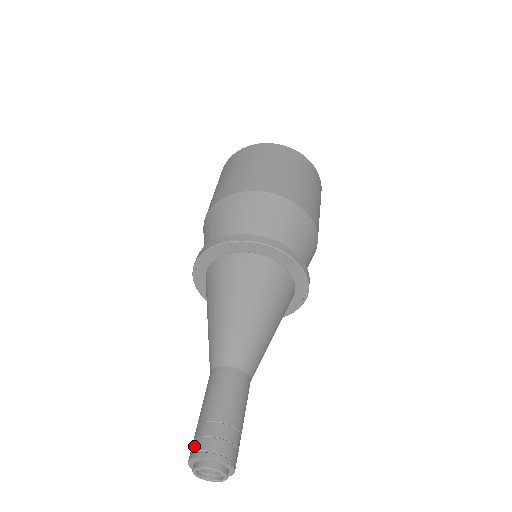
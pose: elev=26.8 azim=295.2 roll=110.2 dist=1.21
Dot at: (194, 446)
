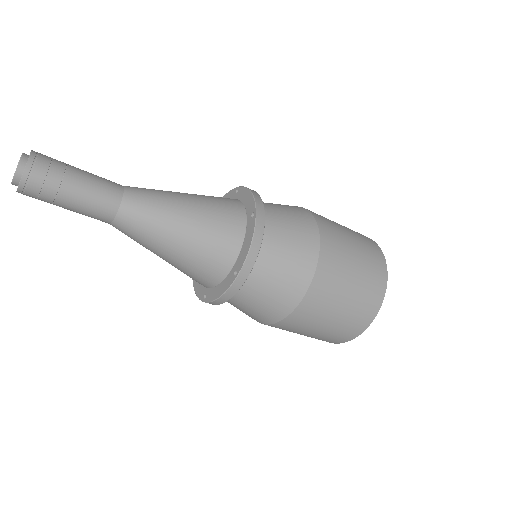
Dot at: occluded
